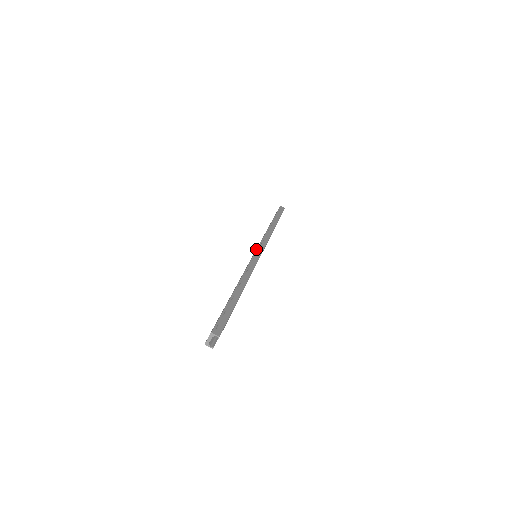
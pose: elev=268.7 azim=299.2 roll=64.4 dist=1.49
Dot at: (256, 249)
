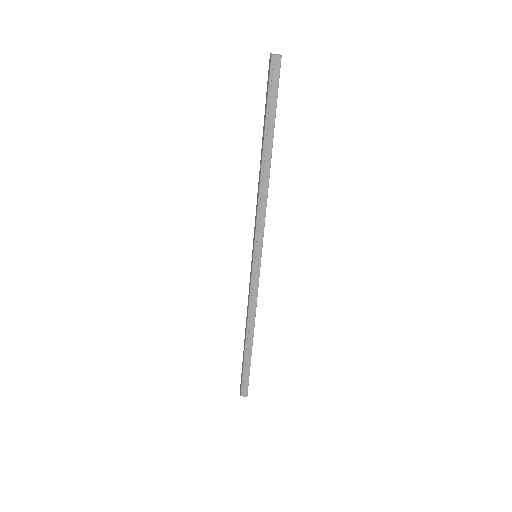
Dot at: (252, 258)
